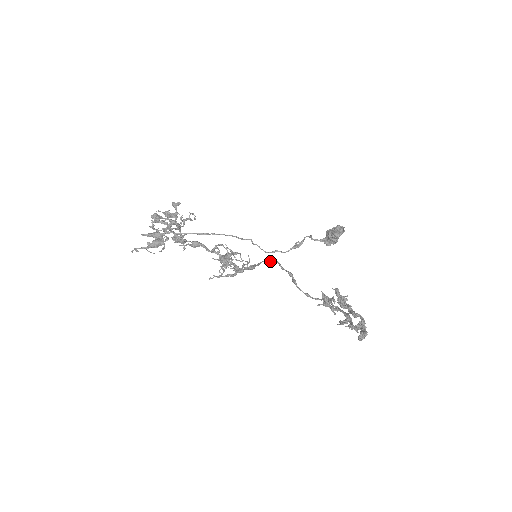
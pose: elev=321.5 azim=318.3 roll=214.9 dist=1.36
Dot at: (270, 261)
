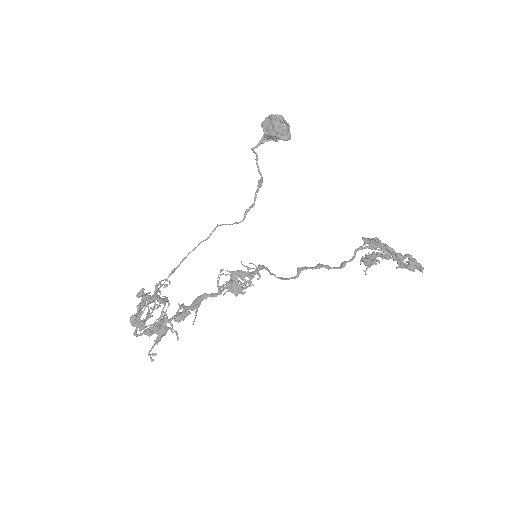
Dot at: (297, 276)
